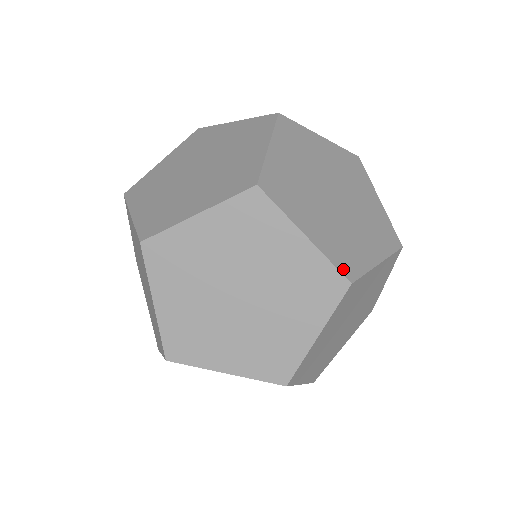
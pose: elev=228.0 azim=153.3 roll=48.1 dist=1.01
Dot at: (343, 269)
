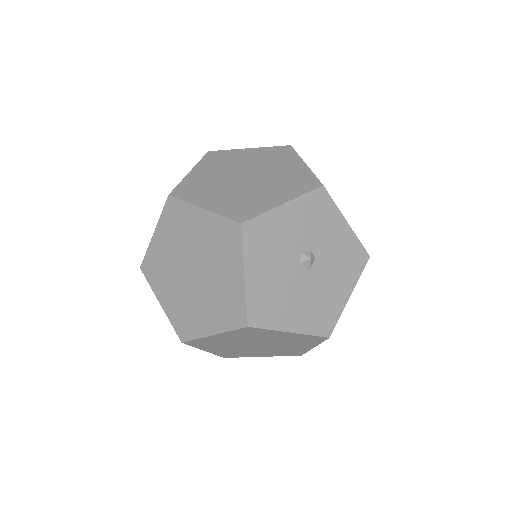
Dot at: occluded
